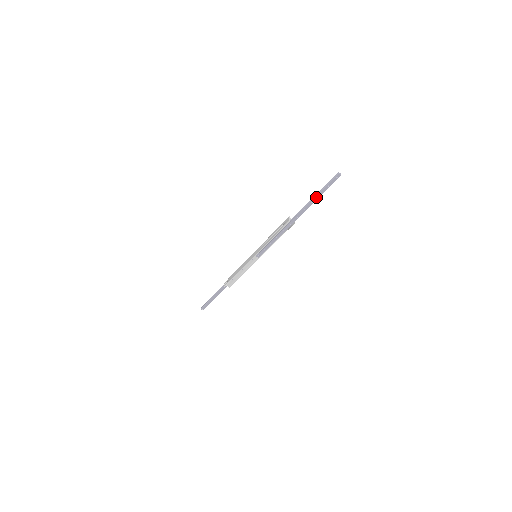
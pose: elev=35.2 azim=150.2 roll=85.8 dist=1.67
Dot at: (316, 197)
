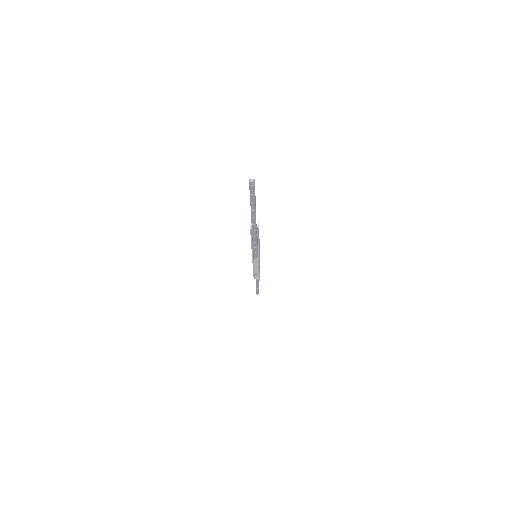
Dot at: (252, 205)
